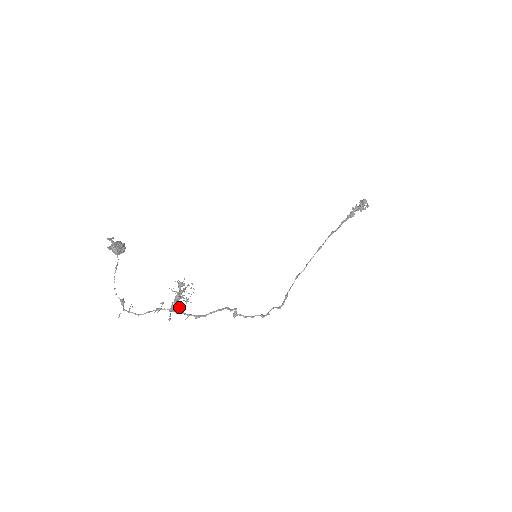
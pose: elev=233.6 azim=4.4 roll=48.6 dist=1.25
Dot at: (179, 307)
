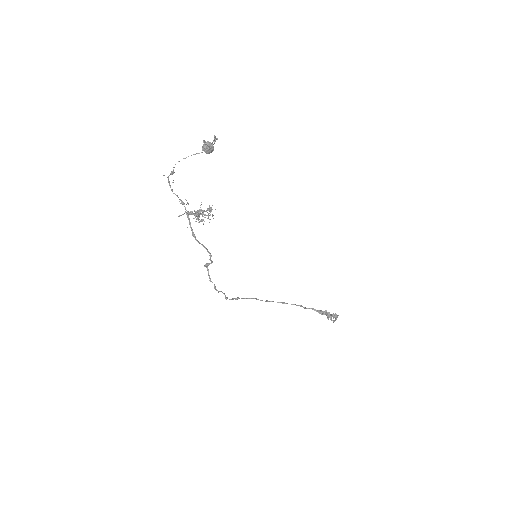
Dot at: occluded
